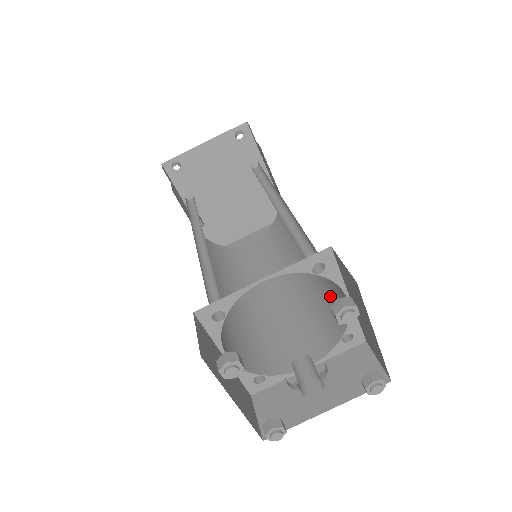
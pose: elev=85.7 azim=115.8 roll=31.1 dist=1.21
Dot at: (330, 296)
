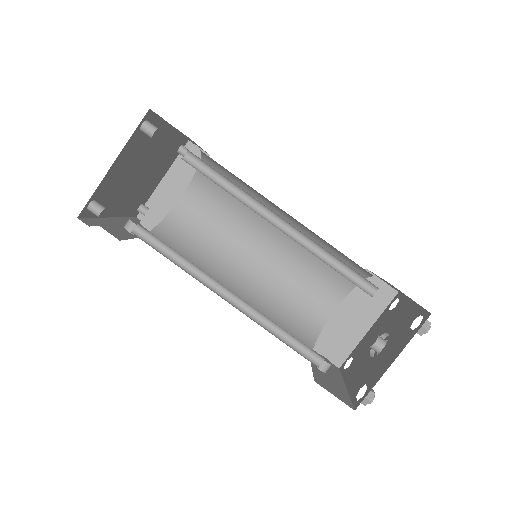
Dot at: (336, 257)
